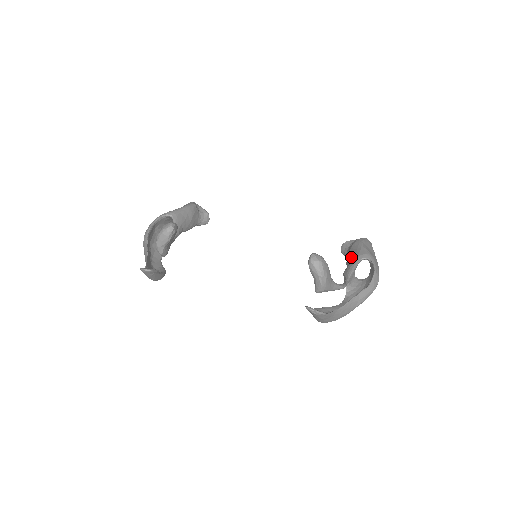
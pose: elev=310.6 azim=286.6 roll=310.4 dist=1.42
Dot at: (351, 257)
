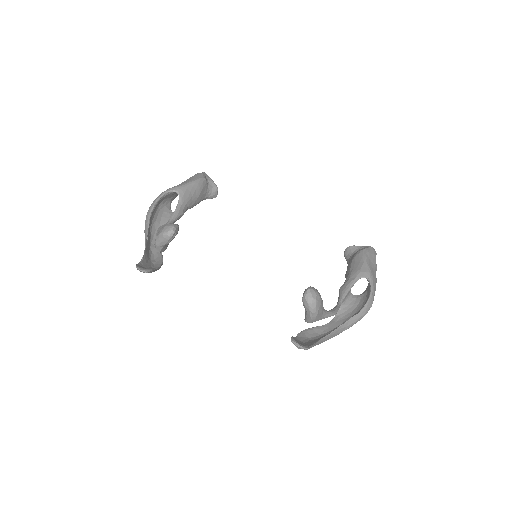
Dot at: (351, 271)
